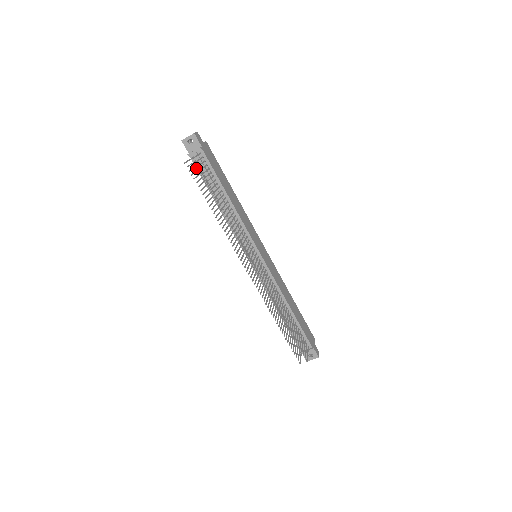
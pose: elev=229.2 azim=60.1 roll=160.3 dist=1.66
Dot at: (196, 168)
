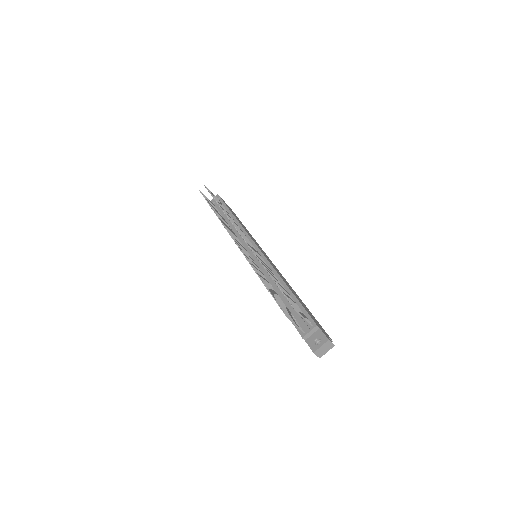
Dot at: occluded
